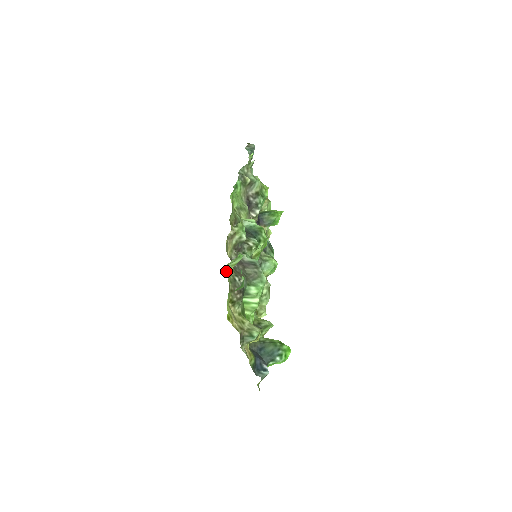
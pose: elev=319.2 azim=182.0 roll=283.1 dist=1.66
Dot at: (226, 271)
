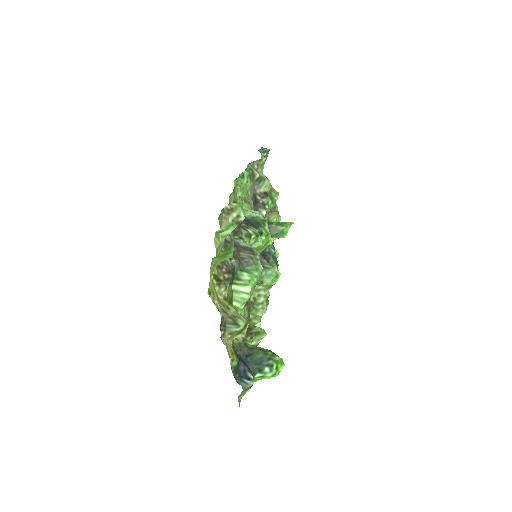
Dot at: (214, 239)
